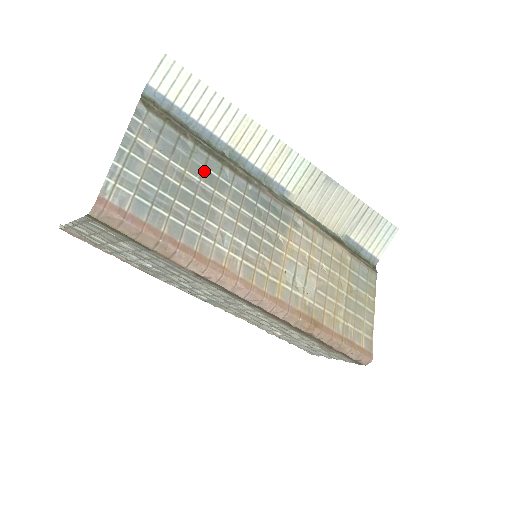
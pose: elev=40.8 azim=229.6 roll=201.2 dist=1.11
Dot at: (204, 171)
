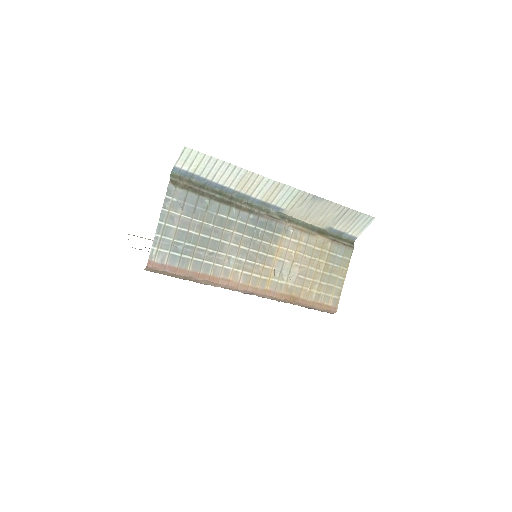
Dot at: (217, 217)
